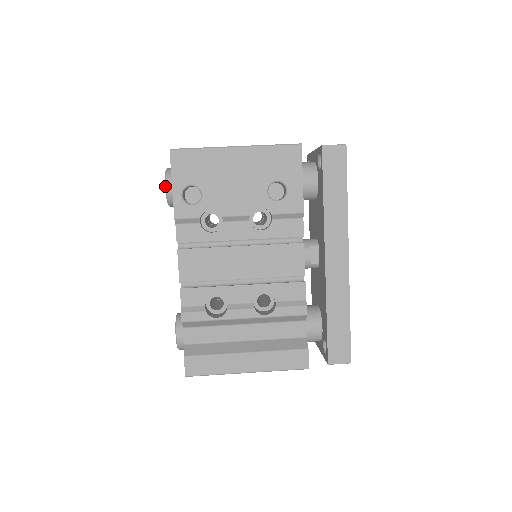
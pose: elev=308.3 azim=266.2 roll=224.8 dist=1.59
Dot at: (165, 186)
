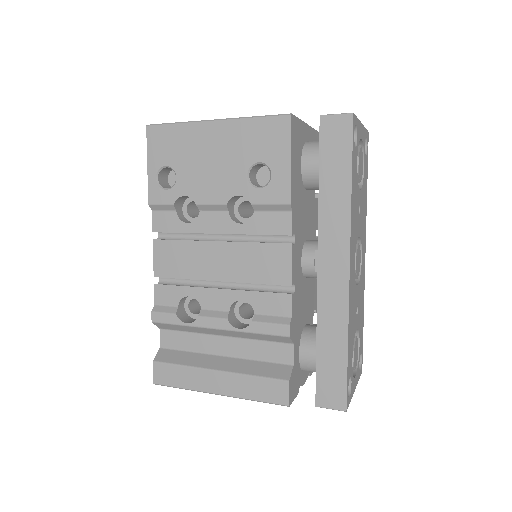
Dot at: occluded
